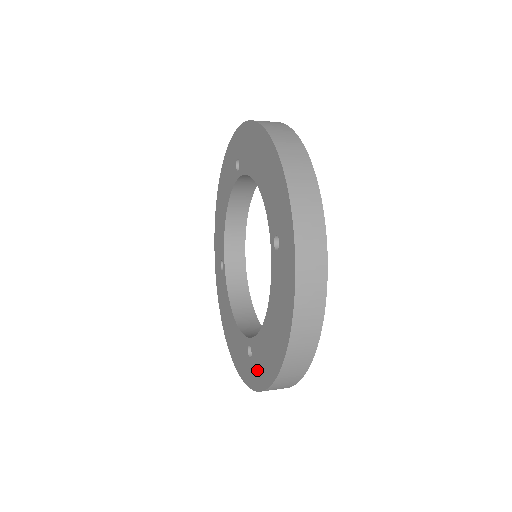
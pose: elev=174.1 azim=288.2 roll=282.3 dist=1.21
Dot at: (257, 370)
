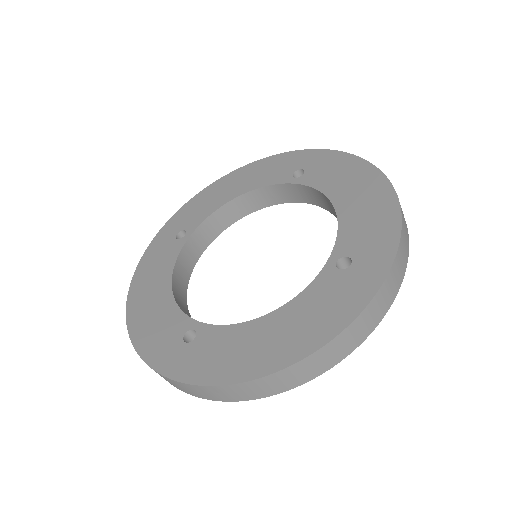
Dot at: (197, 359)
